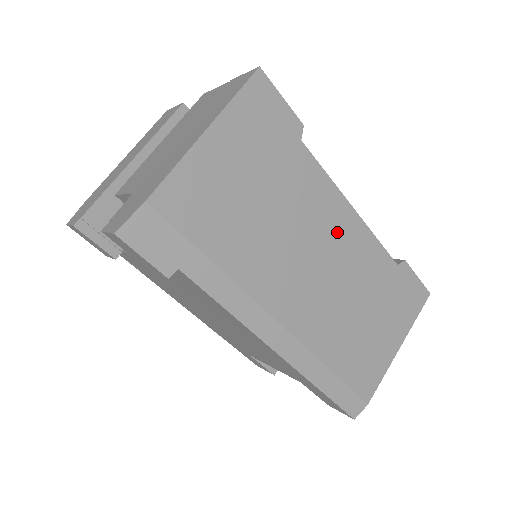
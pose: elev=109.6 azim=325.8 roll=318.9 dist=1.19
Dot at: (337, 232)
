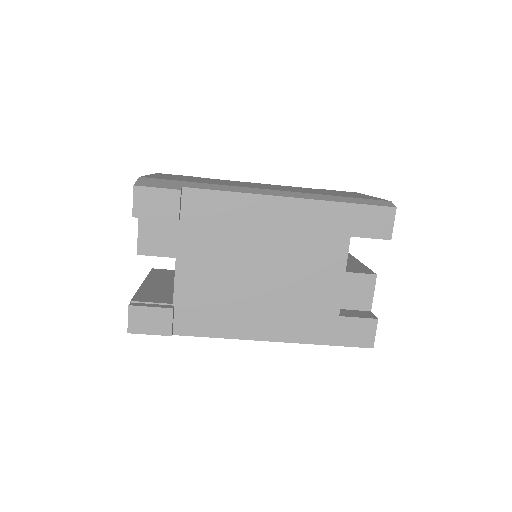
Dot at: occluded
